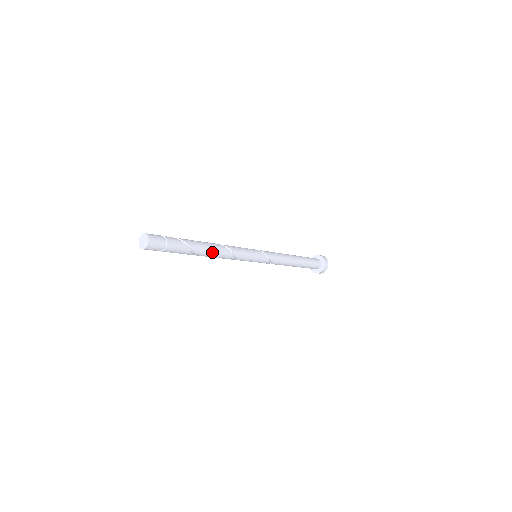
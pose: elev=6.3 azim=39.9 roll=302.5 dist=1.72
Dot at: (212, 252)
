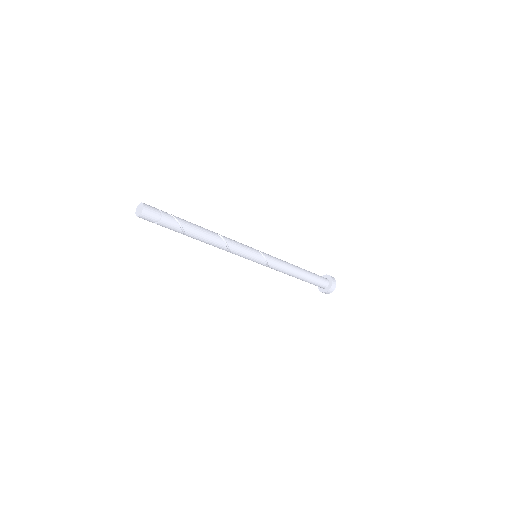
Dot at: (206, 240)
